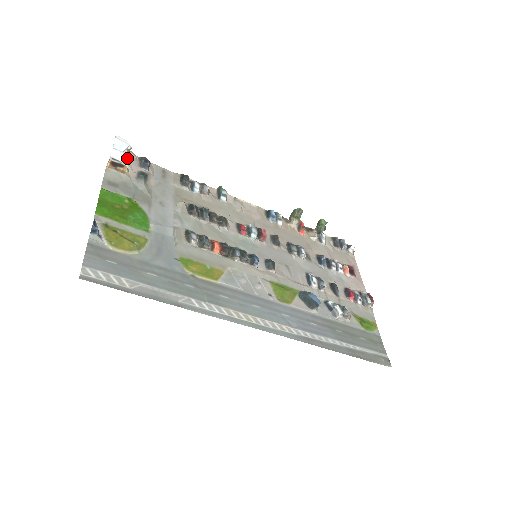
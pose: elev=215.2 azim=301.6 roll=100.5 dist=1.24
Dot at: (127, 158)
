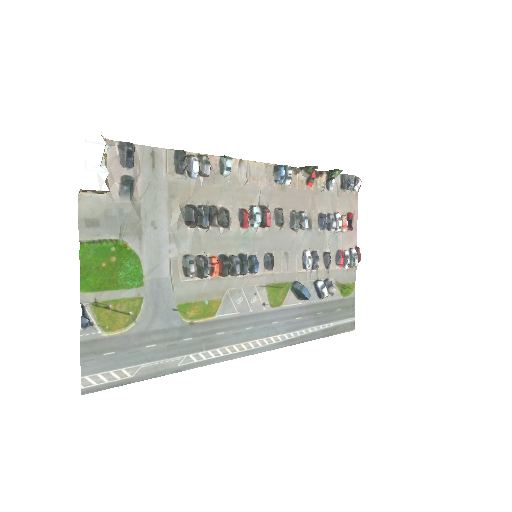
Dot at: (106, 176)
